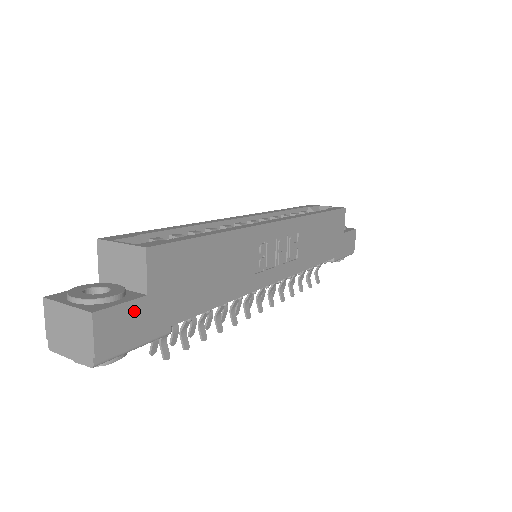
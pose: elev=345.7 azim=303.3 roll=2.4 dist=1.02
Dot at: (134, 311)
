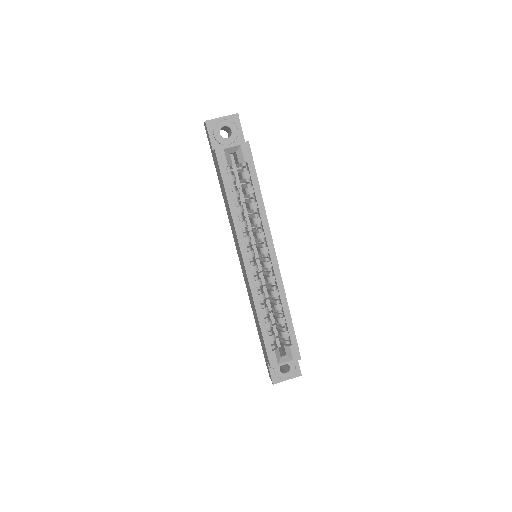
Dot at: occluded
